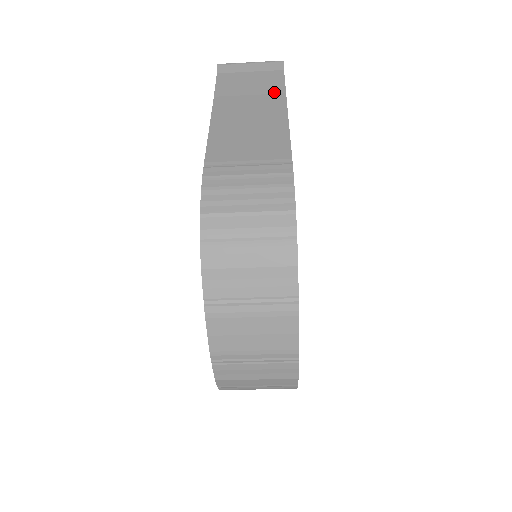
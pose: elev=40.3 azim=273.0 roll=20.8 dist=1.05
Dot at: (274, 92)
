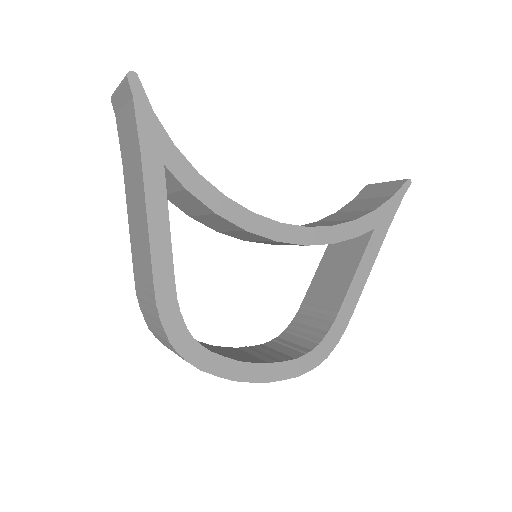
Dot at: (136, 153)
